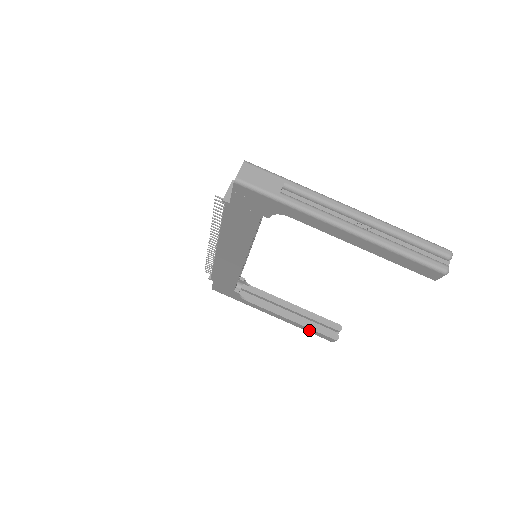
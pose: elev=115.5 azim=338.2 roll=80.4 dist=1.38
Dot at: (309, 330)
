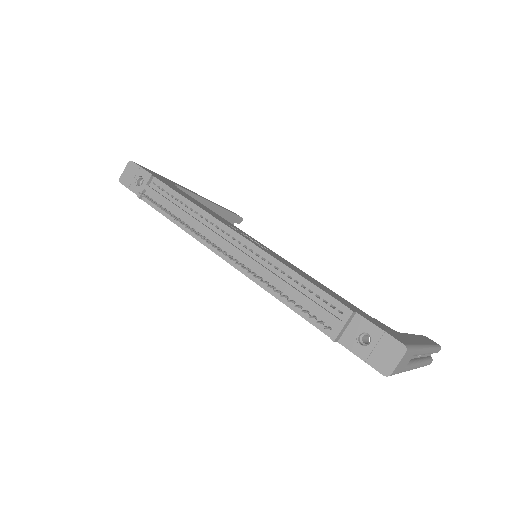
Dot at: occluded
